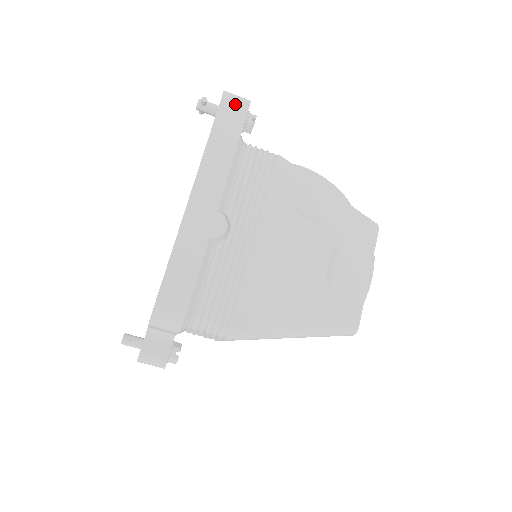
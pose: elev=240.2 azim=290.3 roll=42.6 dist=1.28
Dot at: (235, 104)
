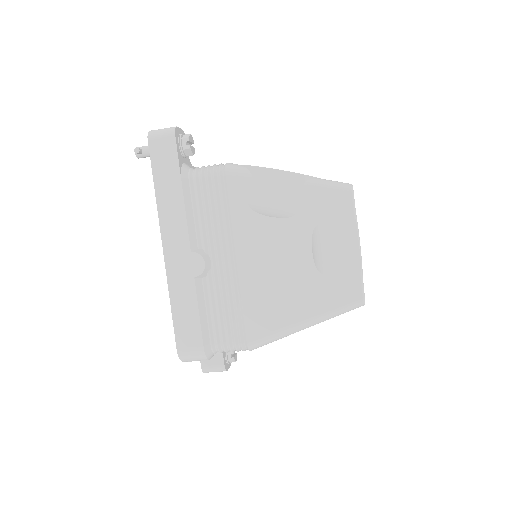
Dot at: (162, 142)
